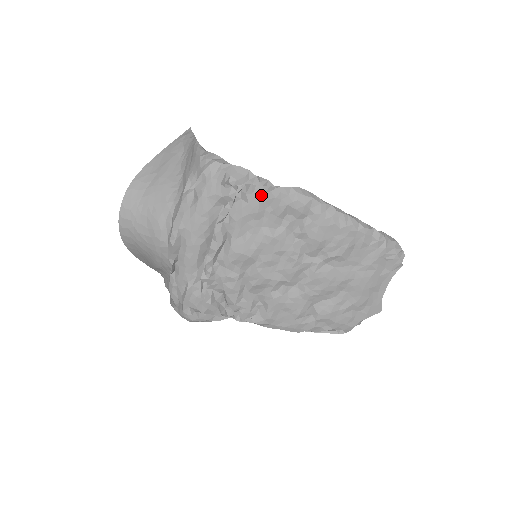
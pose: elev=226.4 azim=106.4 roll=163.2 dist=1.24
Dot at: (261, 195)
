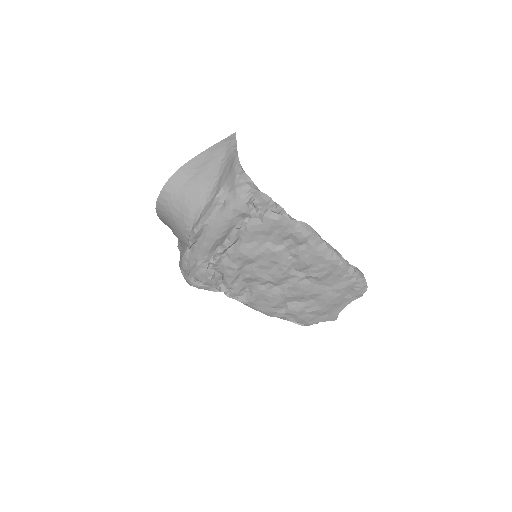
Dot at: (274, 221)
